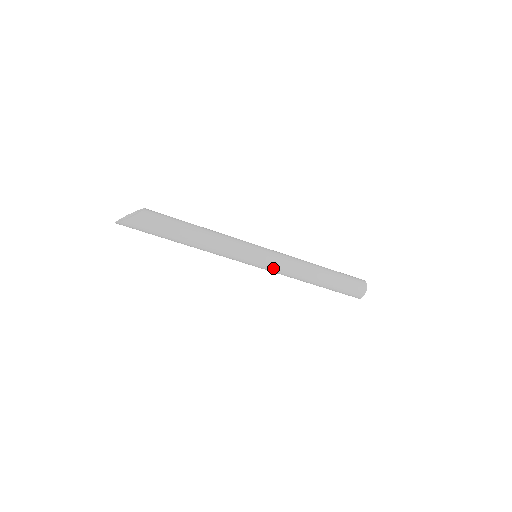
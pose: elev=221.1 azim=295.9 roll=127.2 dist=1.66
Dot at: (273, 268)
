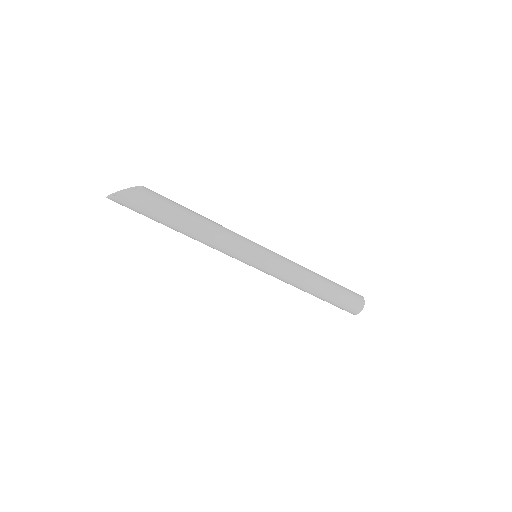
Dot at: (272, 272)
